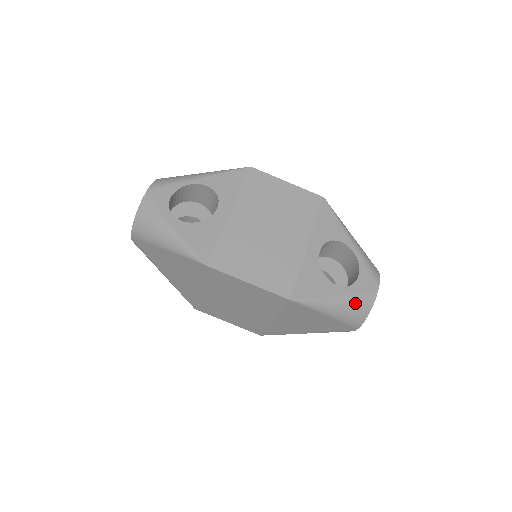
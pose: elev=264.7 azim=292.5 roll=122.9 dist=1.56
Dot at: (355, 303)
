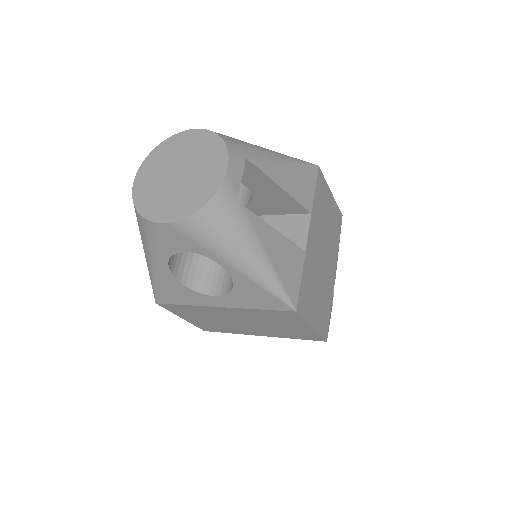
Dot at: occluded
